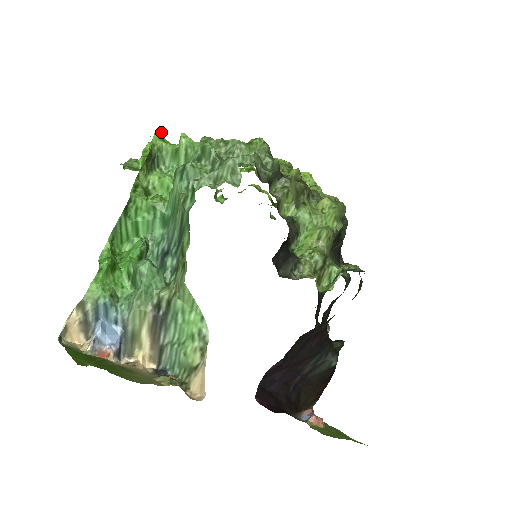
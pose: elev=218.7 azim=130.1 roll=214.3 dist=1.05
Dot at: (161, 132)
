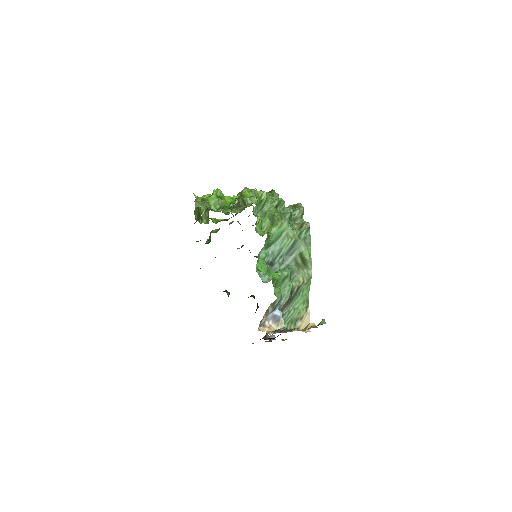
Dot at: (256, 190)
